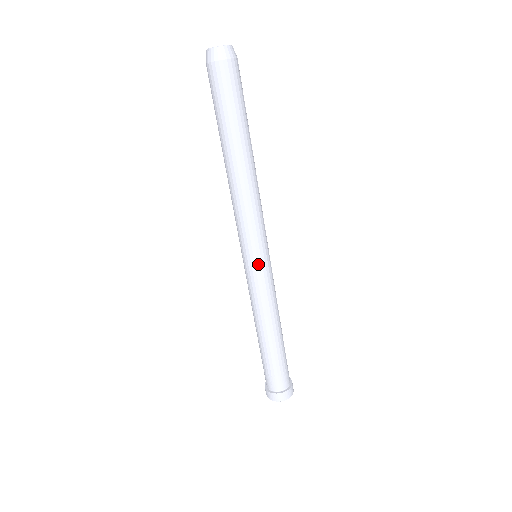
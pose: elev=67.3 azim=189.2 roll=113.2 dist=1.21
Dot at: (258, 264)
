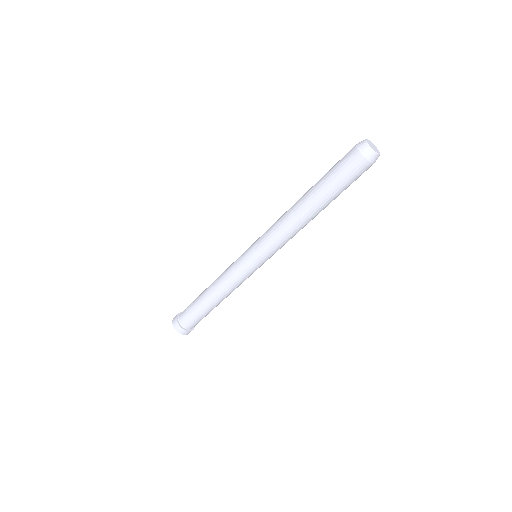
Dot at: (258, 266)
